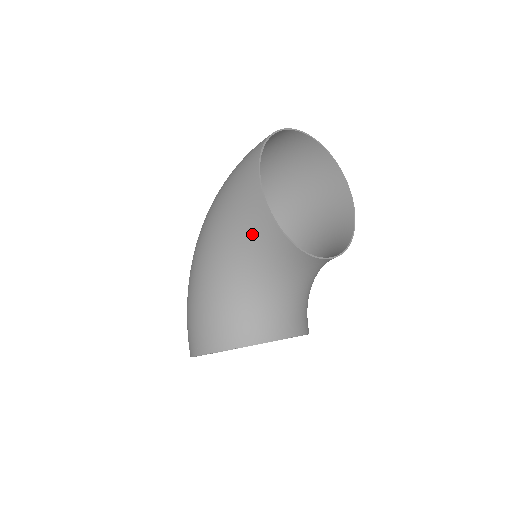
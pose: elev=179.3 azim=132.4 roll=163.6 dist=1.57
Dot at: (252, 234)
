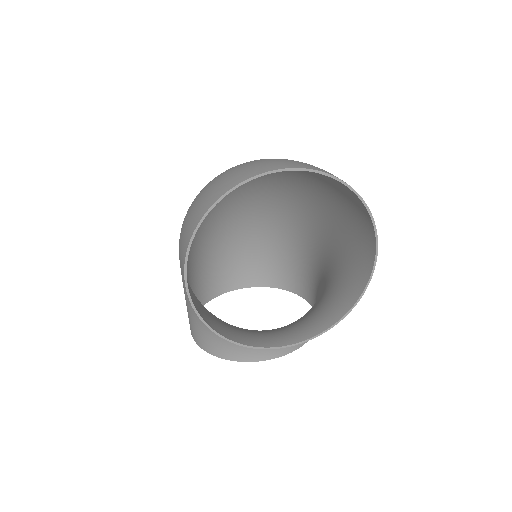
Dot at: occluded
